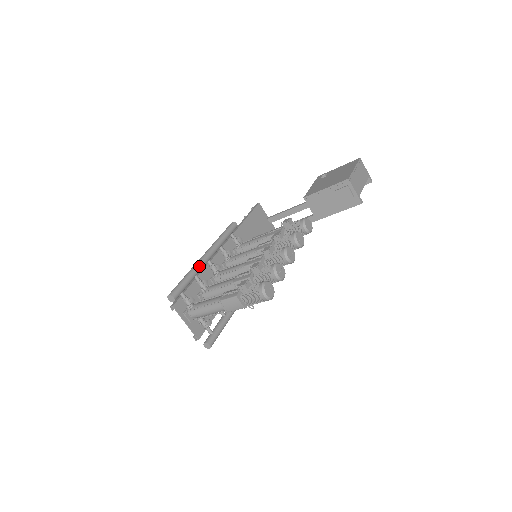
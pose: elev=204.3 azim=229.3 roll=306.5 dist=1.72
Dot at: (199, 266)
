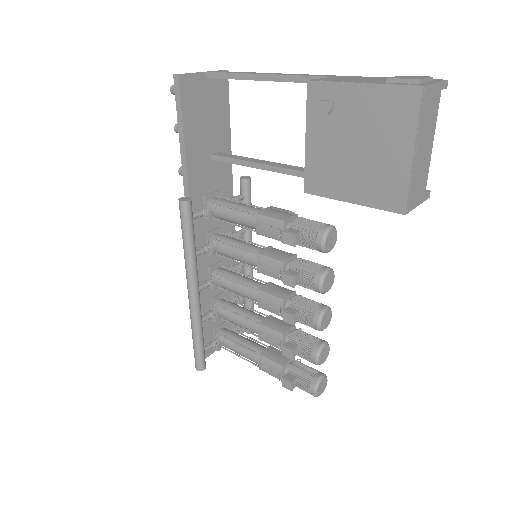
Dot at: (198, 316)
